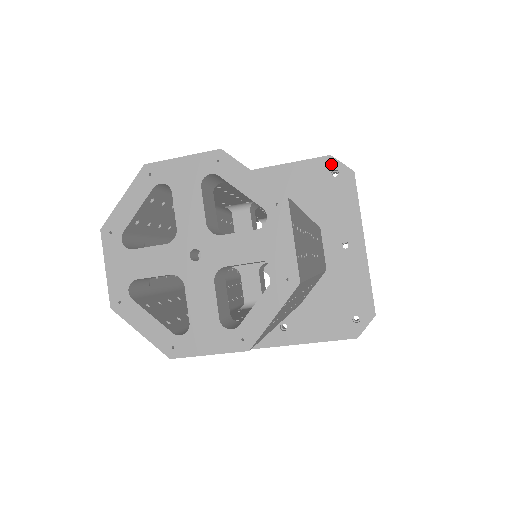
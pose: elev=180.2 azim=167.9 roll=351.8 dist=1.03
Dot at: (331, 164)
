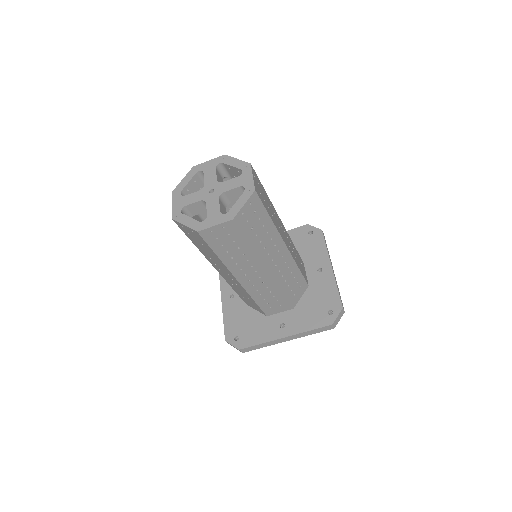
Dot at: (308, 228)
